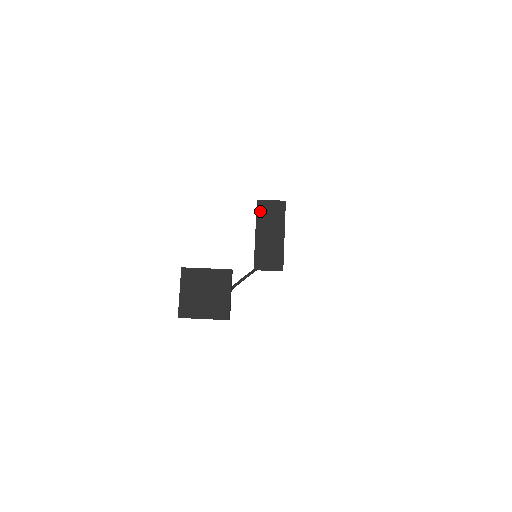
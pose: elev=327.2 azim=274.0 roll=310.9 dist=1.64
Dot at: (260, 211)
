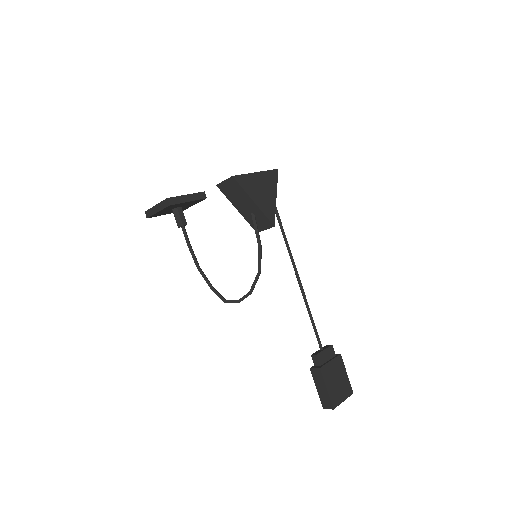
Dot at: occluded
